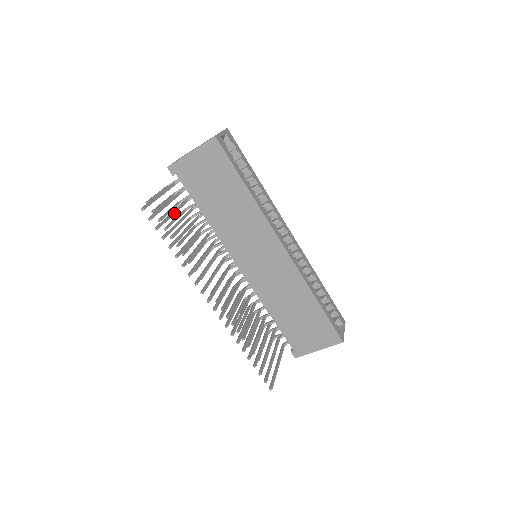
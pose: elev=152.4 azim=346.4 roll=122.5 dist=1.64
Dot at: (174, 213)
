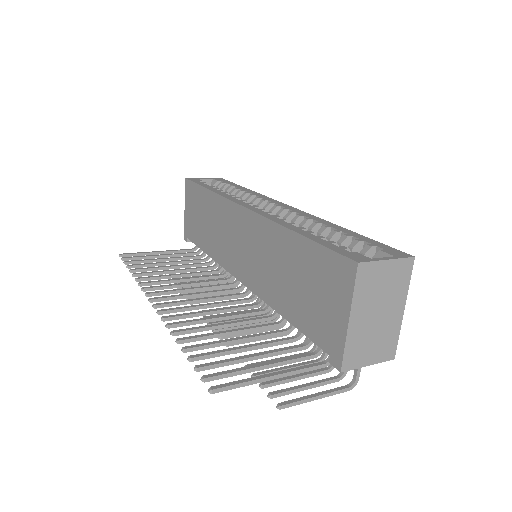
Dot at: (167, 258)
